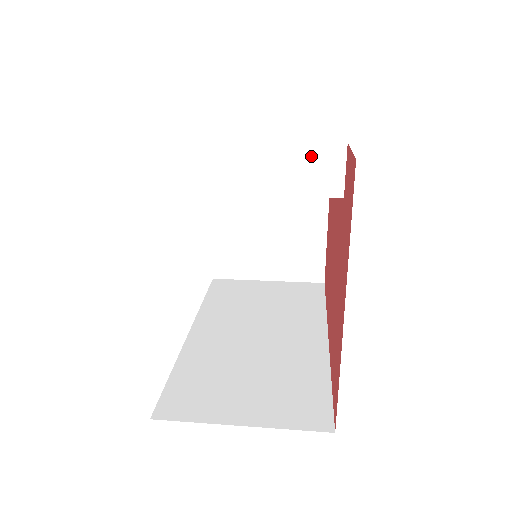
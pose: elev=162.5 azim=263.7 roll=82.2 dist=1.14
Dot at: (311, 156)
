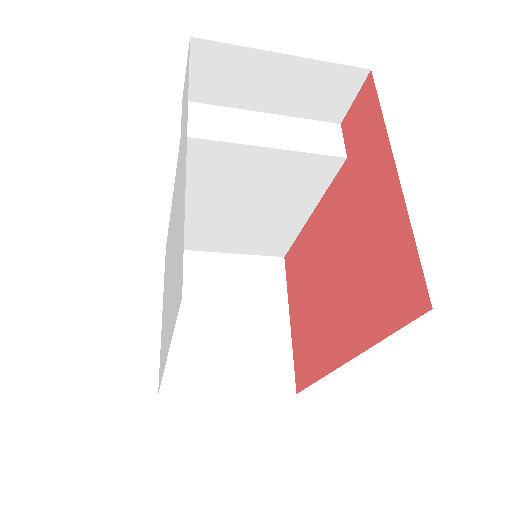
Dot at: (316, 128)
